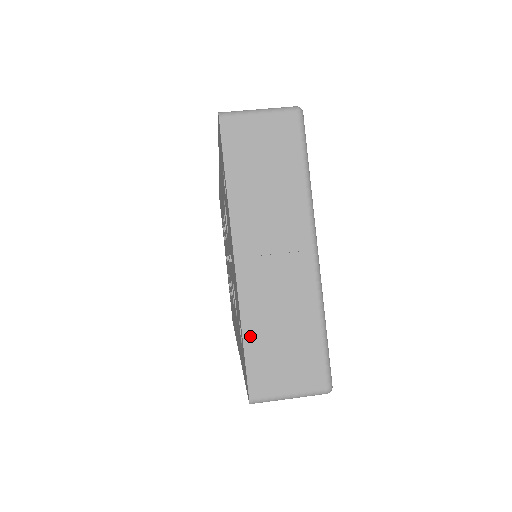
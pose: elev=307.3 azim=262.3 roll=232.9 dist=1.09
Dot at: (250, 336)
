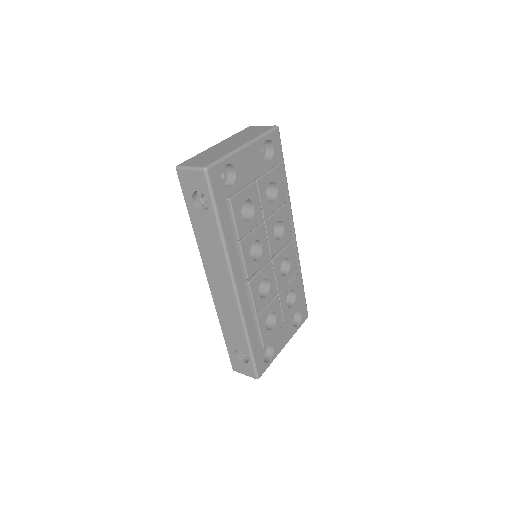
Dot at: (198, 155)
